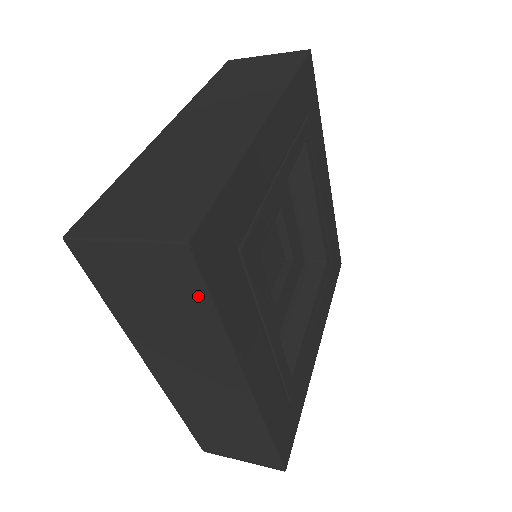
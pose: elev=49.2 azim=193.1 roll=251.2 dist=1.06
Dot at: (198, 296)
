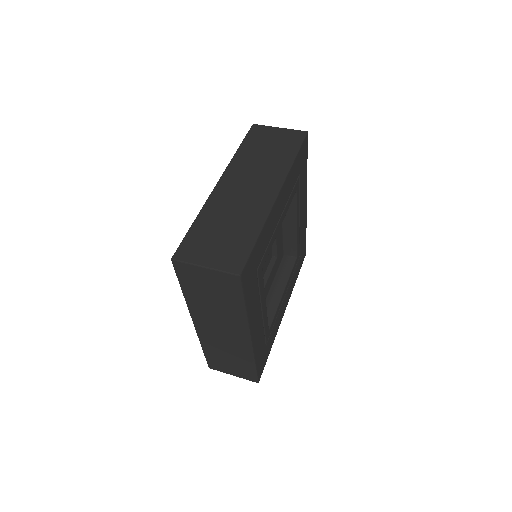
Dot at: (237, 296)
